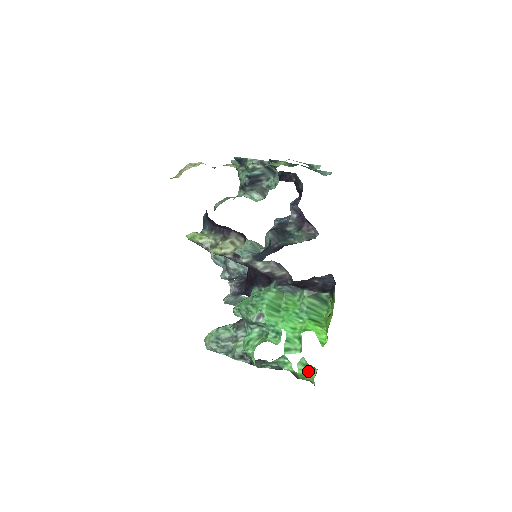
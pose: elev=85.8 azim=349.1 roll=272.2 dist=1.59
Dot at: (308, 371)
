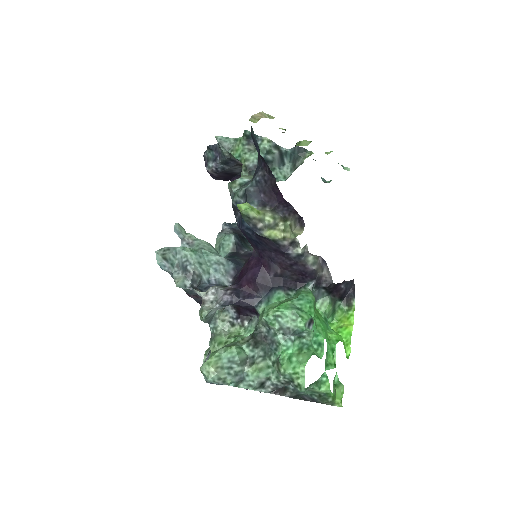
Dot at: (335, 390)
